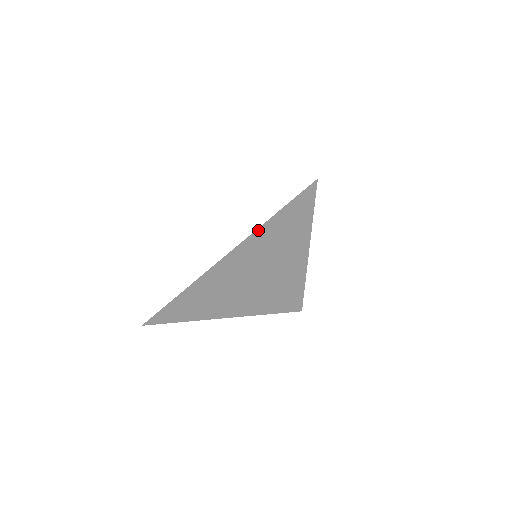
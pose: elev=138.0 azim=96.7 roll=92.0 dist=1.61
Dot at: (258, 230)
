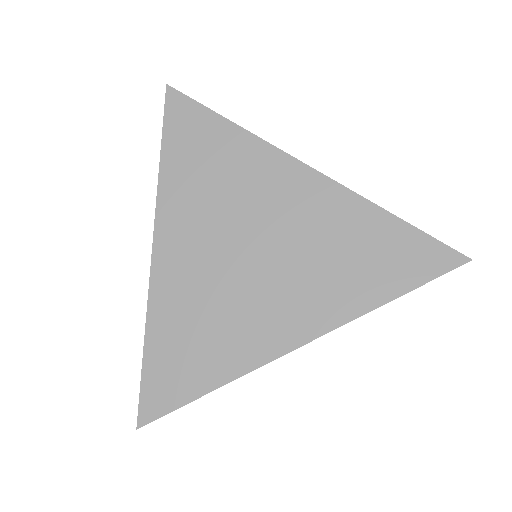
Dot at: (370, 310)
